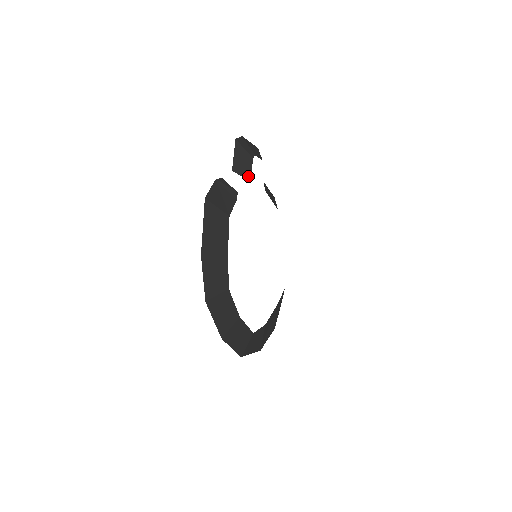
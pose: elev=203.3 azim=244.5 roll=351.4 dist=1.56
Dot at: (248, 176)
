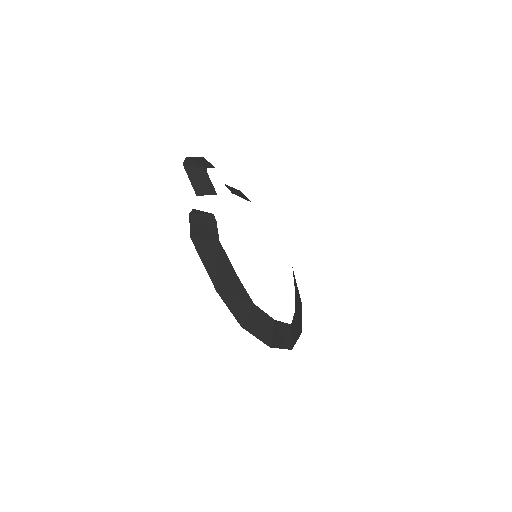
Dot at: (212, 191)
